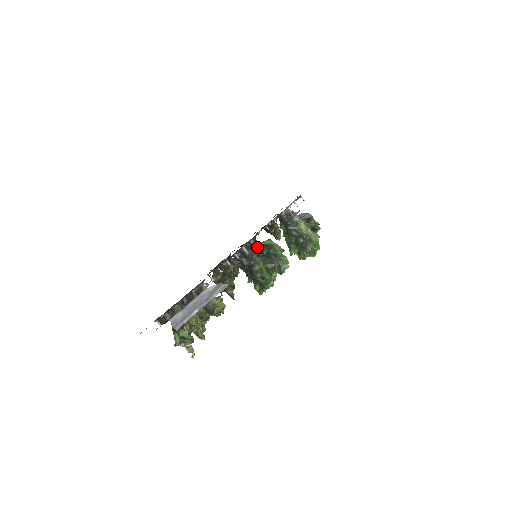
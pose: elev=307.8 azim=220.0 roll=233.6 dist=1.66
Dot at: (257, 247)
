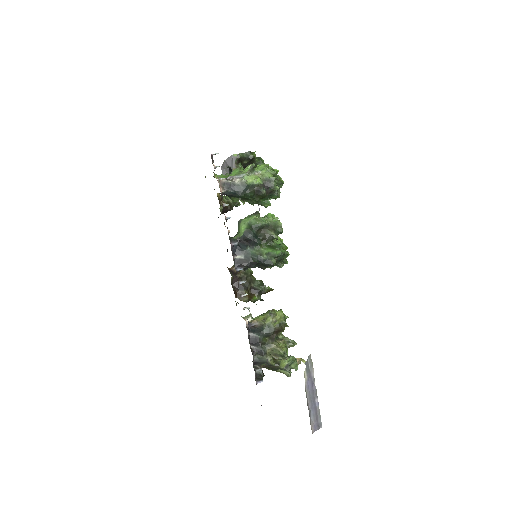
Dot at: (242, 242)
